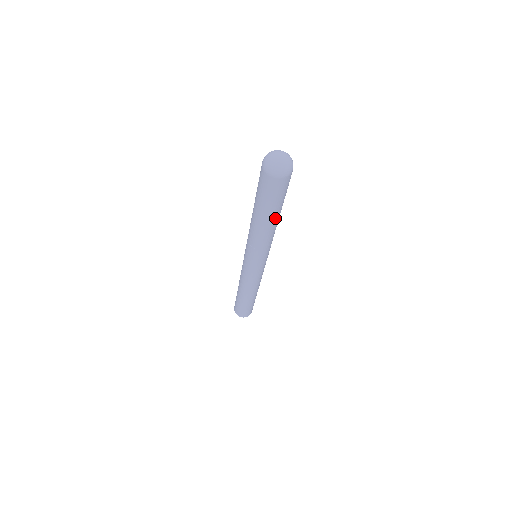
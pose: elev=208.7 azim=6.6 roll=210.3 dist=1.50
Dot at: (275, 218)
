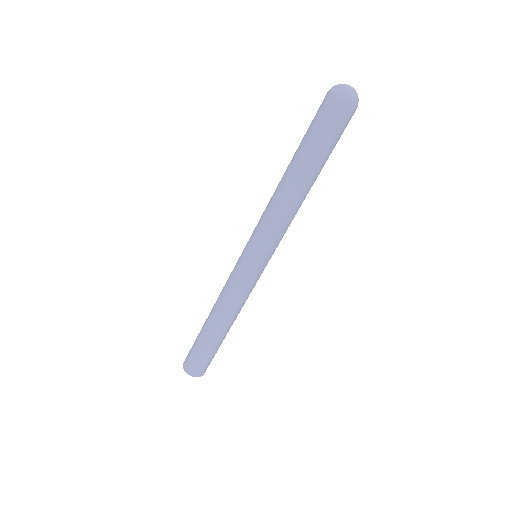
Dot at: (304, 174)
